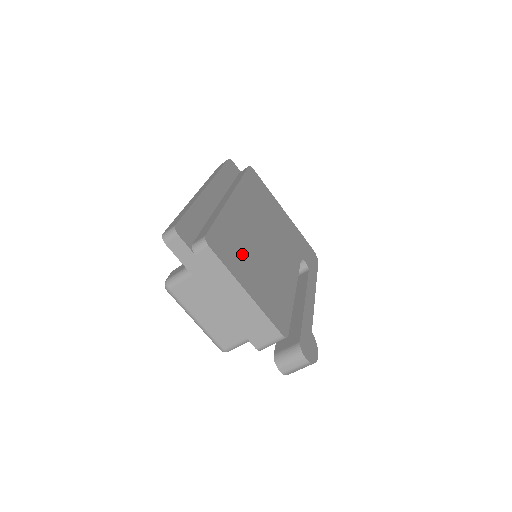
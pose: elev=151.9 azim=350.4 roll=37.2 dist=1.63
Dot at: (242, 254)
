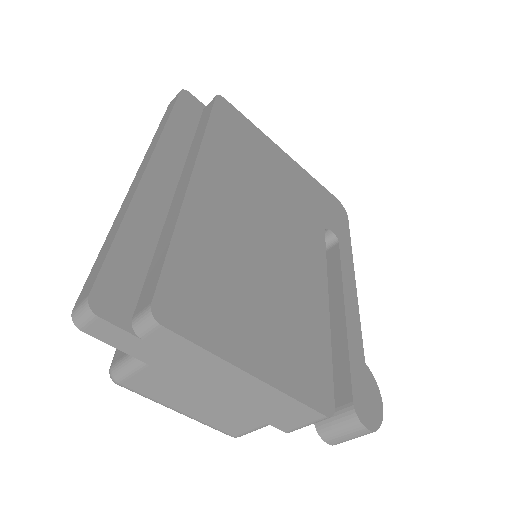
Dot at: (231, 293)
